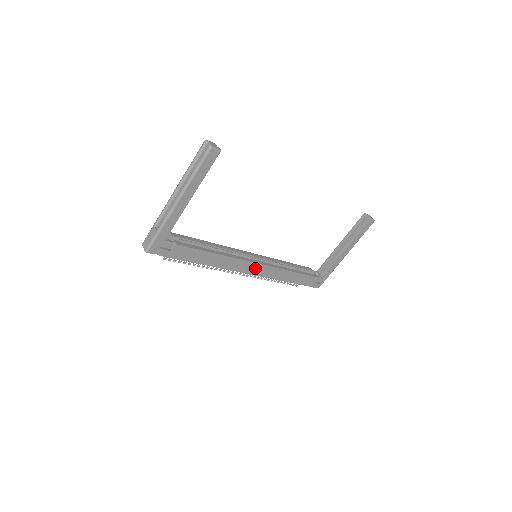
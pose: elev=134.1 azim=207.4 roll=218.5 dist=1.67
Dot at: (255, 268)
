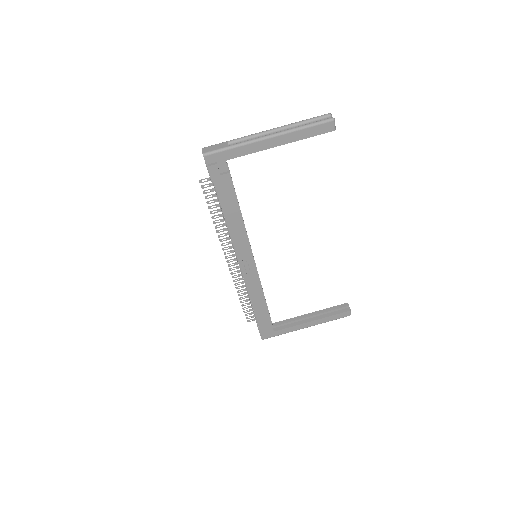
Dot at: (249, 264)
